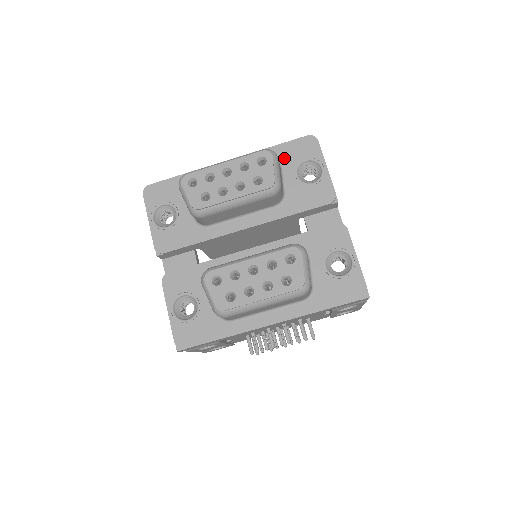
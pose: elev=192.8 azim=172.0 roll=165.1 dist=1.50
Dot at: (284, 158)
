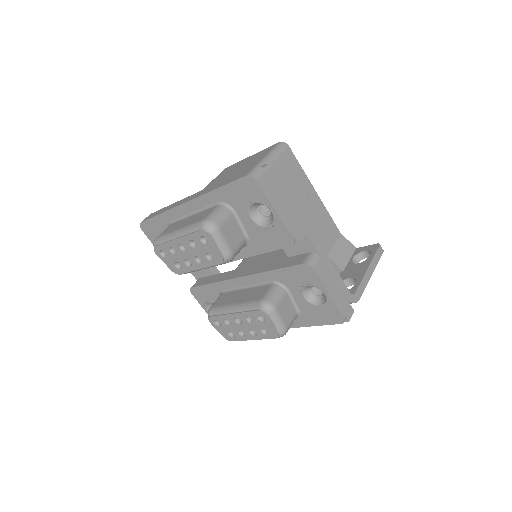
Dot at: (232, 201)
